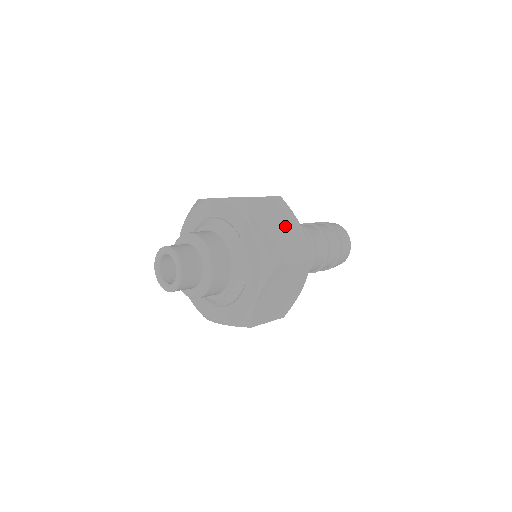
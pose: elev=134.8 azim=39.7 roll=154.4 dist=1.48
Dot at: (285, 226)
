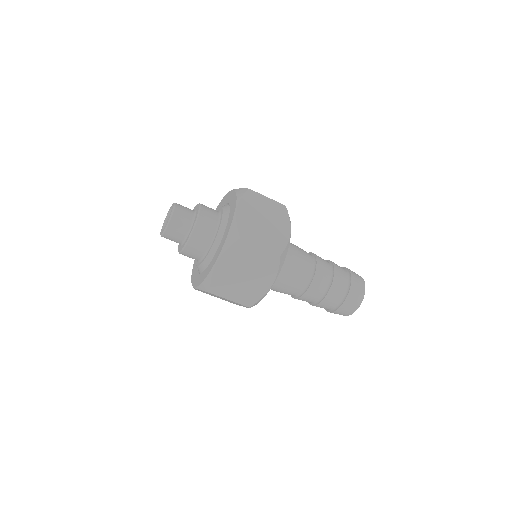
Dot at: (254, 276)
